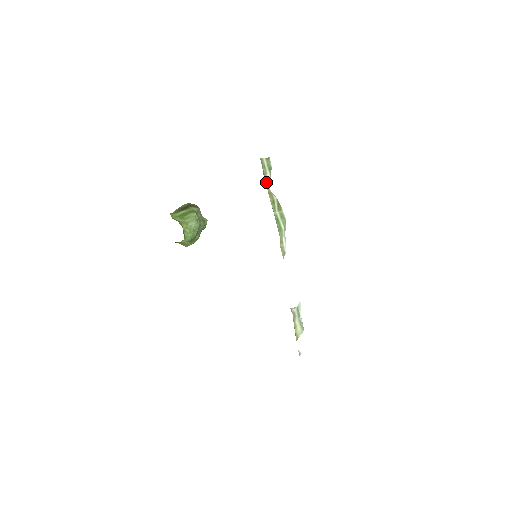
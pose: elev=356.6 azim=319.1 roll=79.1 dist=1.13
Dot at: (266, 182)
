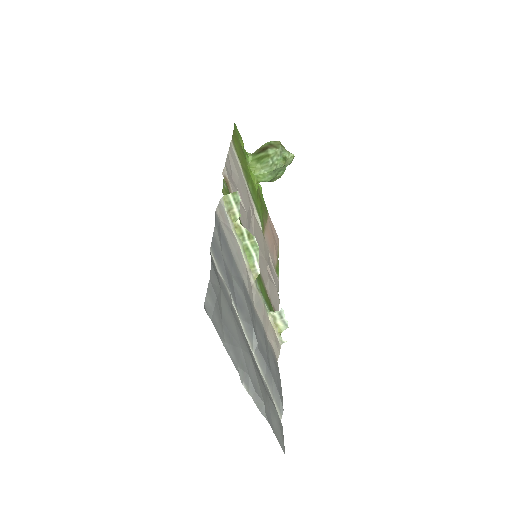
Dot at: (233, 216)
